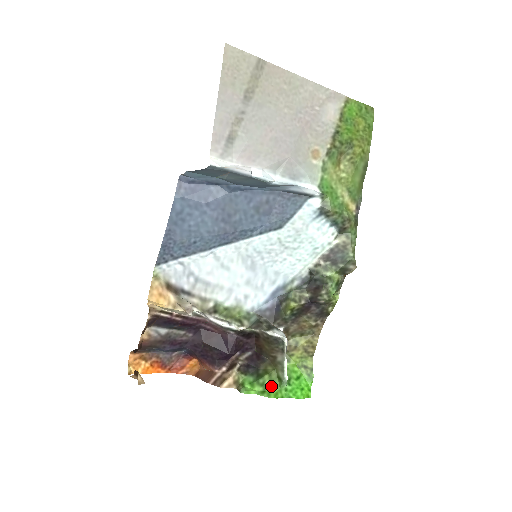
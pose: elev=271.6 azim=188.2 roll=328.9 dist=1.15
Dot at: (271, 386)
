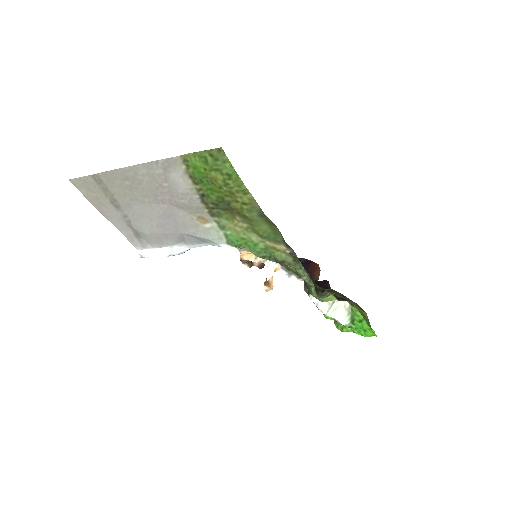
Dot at: occluded
